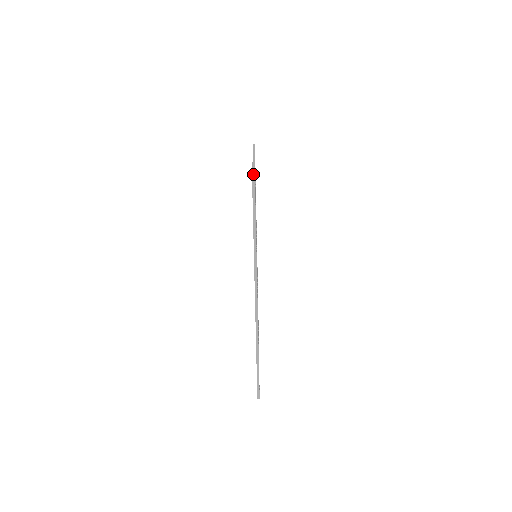
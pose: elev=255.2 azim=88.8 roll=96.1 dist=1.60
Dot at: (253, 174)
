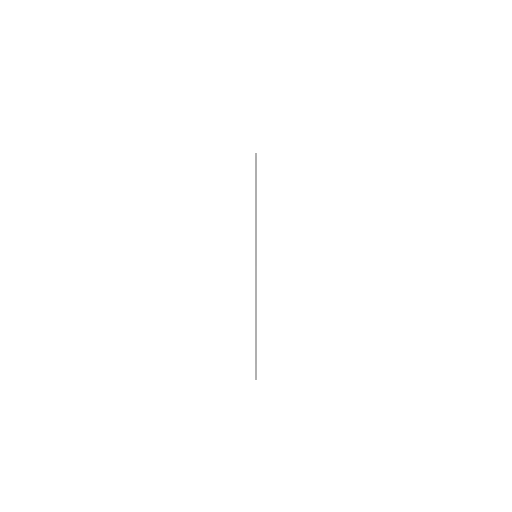
Dot at: occluded
